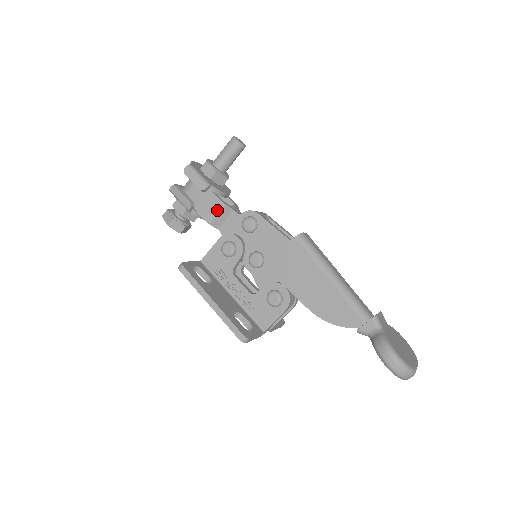
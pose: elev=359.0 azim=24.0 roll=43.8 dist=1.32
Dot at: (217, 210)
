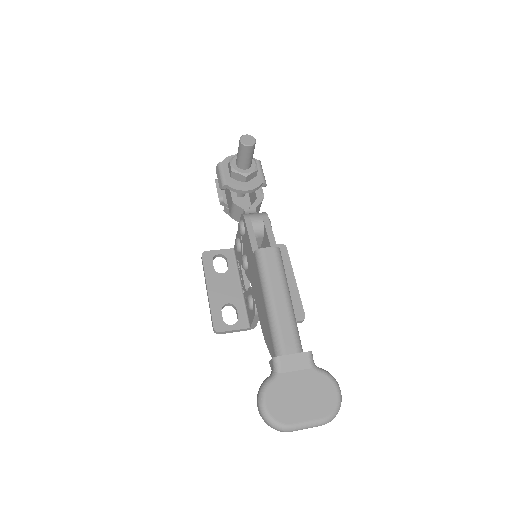
Dot at: (232, 208)
